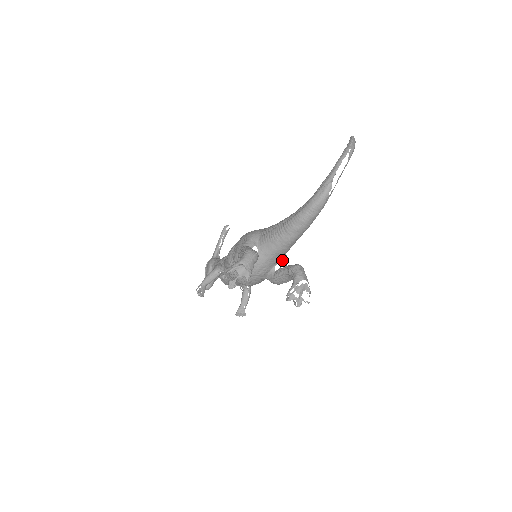
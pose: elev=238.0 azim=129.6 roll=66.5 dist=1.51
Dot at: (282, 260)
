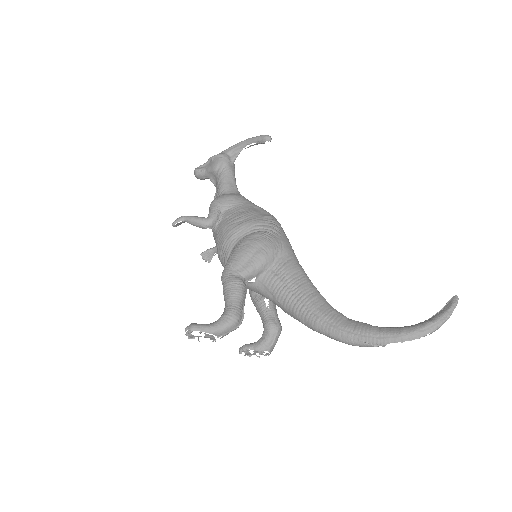
Dot at: occluded
